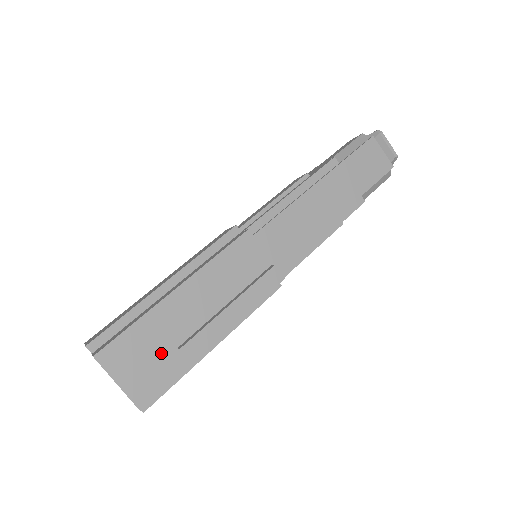
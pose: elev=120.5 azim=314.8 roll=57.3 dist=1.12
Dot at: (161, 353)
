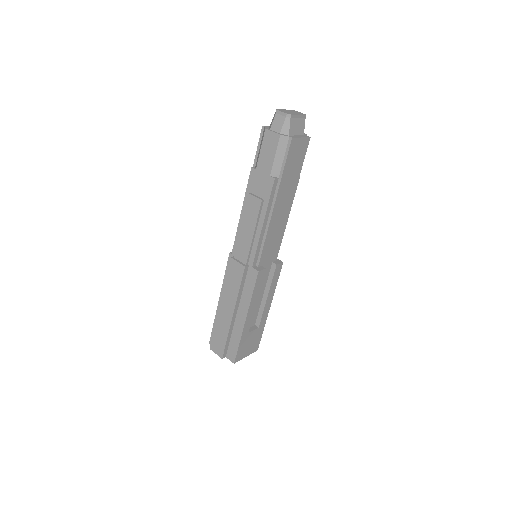
Dot at: (254, 336)
